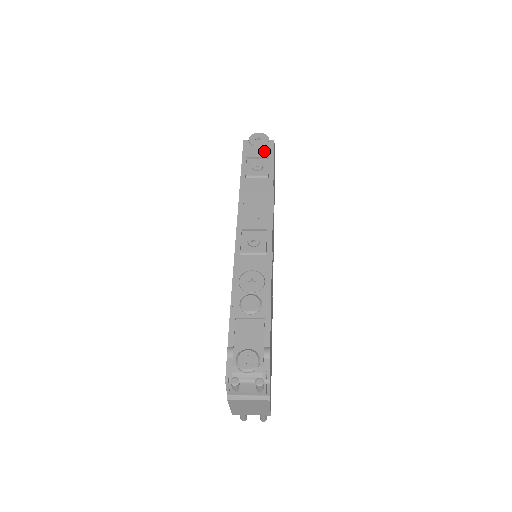
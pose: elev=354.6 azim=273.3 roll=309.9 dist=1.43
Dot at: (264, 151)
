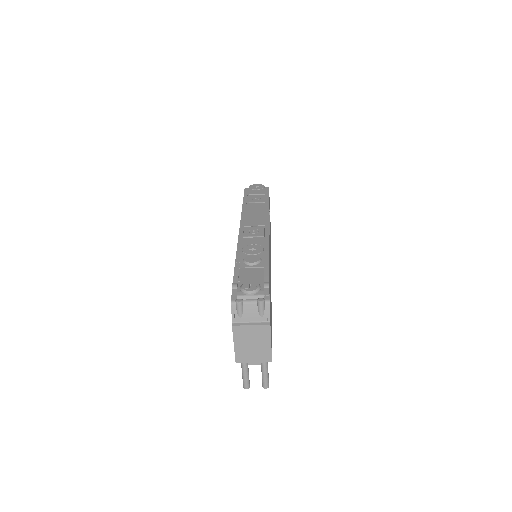
Dot at: (261, 191)
